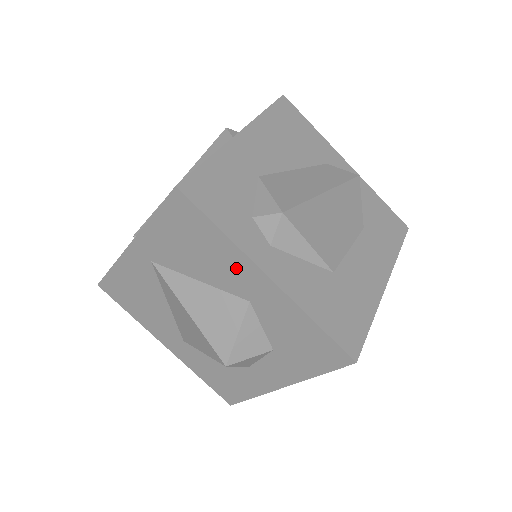
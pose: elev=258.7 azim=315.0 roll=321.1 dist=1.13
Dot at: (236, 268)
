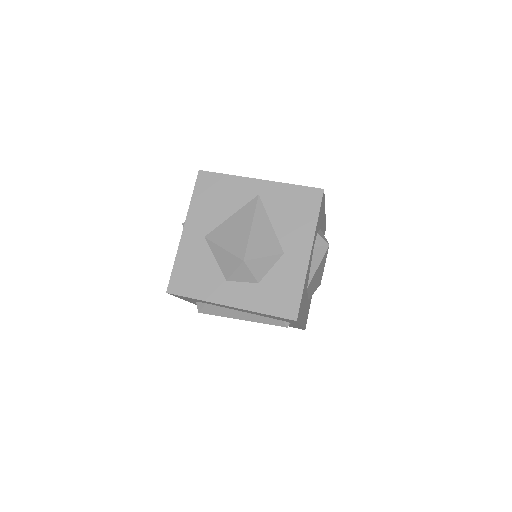
Dot at: (301, 236)
